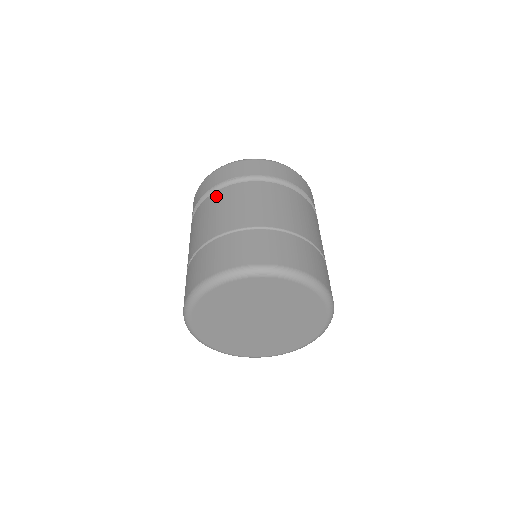
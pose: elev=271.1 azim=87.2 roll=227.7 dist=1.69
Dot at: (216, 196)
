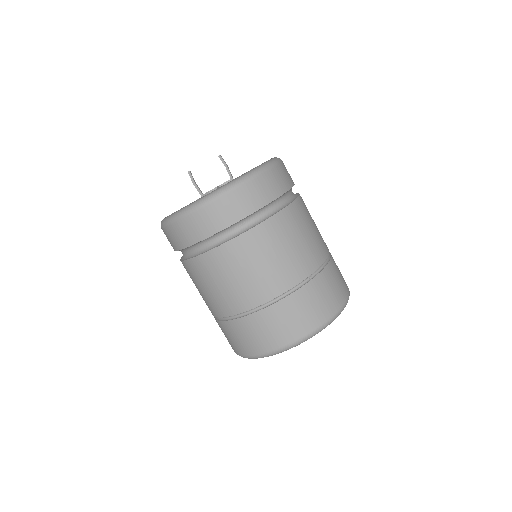
Dot at: (196, 266)
